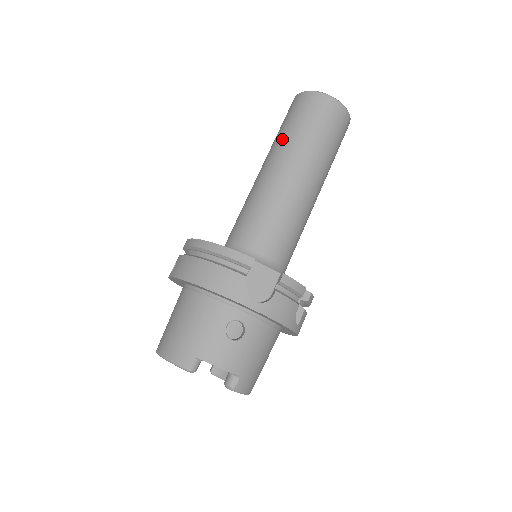
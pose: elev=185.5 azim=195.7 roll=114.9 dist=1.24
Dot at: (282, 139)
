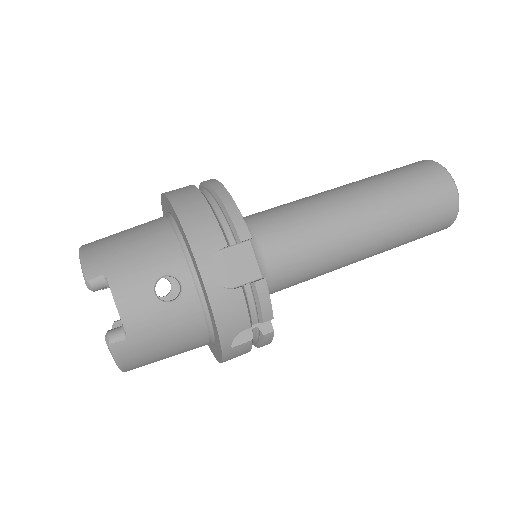
Dot at: (376, 178)
